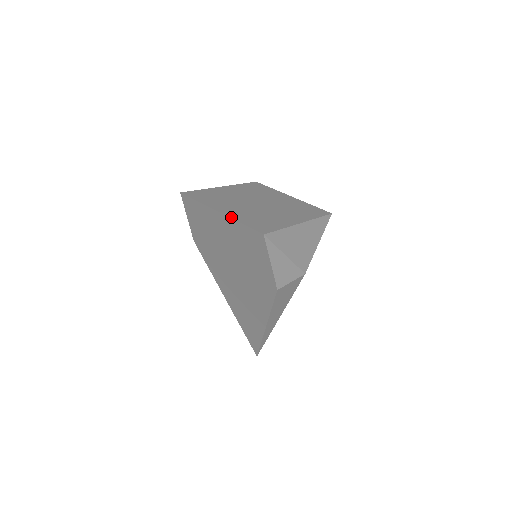
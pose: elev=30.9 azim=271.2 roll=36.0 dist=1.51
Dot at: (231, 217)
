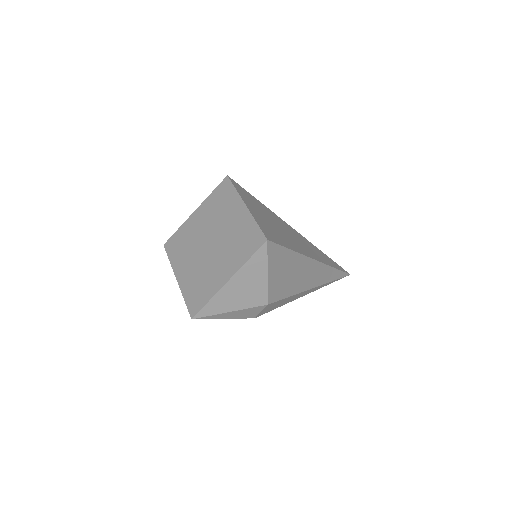
Dot at: (181, 288)
